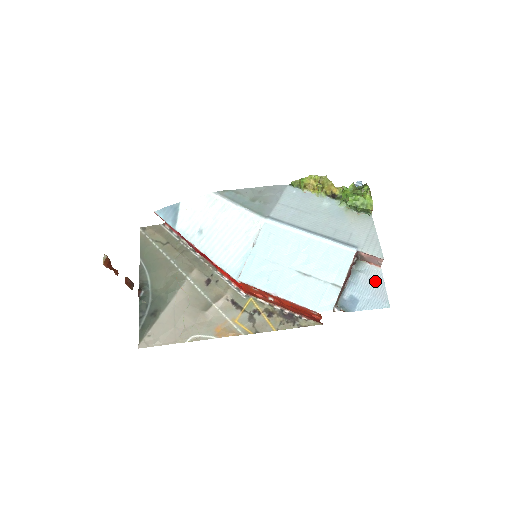
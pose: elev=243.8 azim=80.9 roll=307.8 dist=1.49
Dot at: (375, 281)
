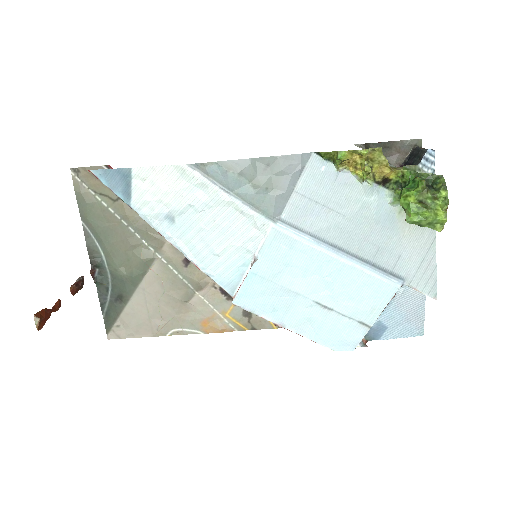
Dot at: (414, 304)
